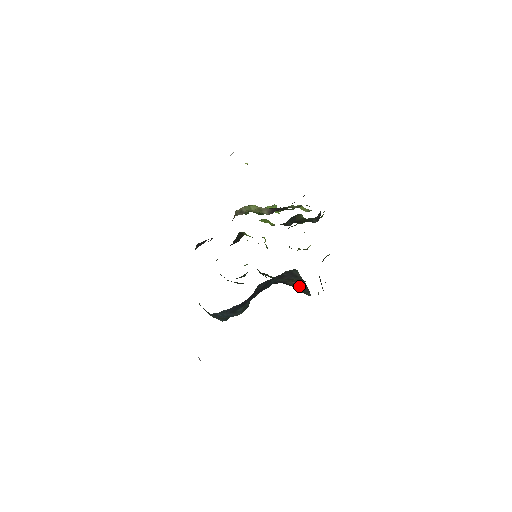
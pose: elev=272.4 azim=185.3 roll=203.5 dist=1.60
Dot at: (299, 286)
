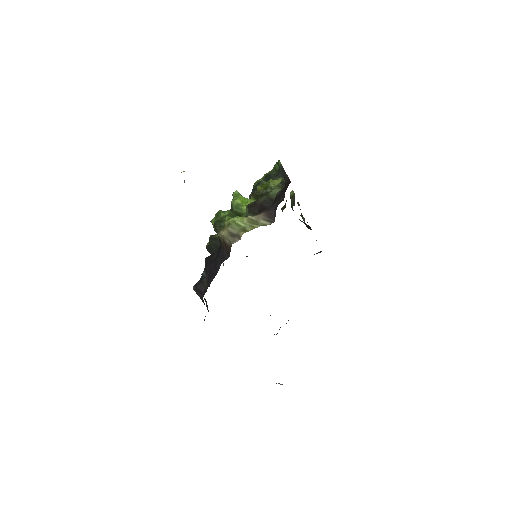
Dot at: occluded
